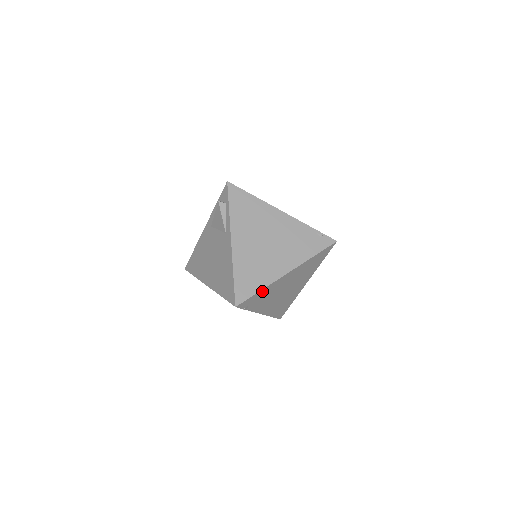
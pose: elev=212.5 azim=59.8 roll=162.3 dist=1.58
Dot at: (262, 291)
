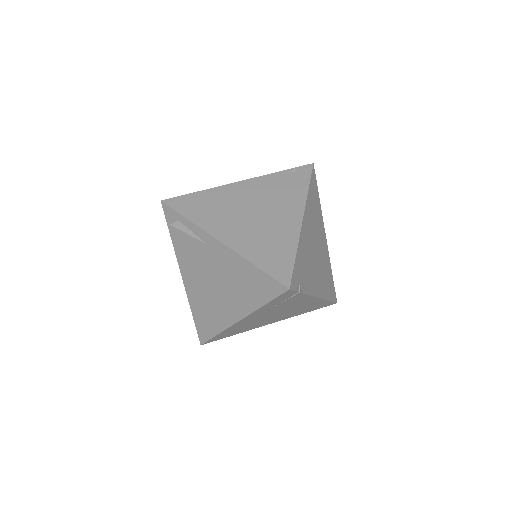
Dot at: (297, 256)
